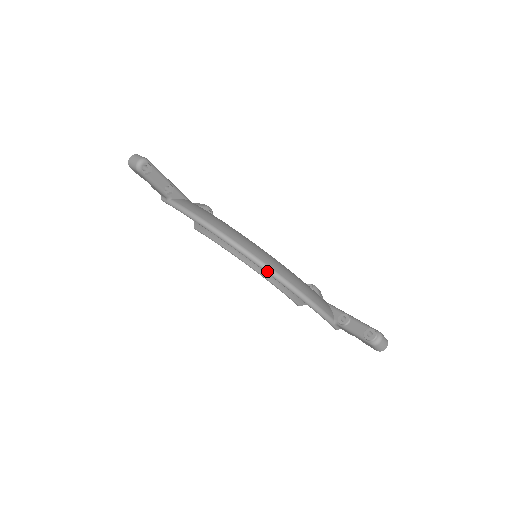
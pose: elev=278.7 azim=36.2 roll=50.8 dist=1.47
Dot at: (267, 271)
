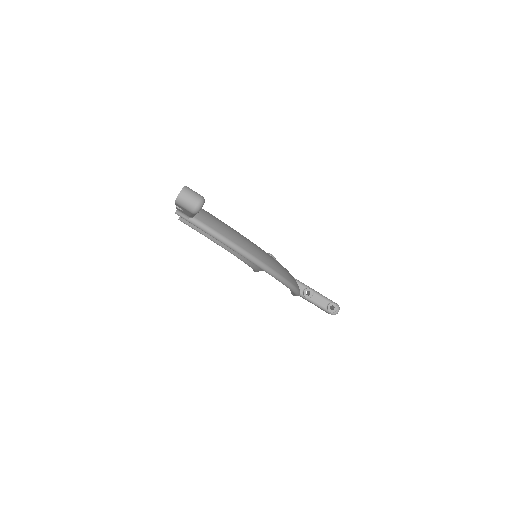
Dot at: (285, 284)
